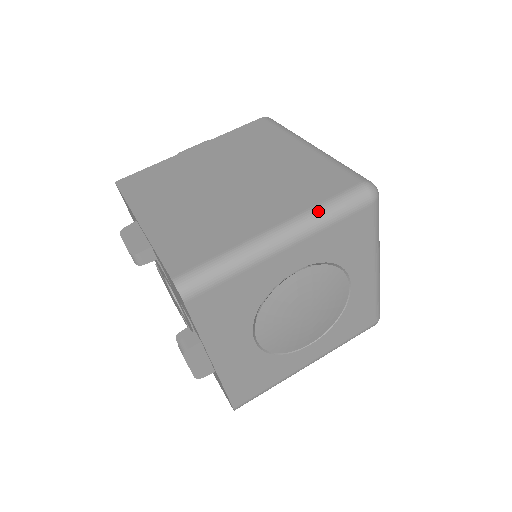
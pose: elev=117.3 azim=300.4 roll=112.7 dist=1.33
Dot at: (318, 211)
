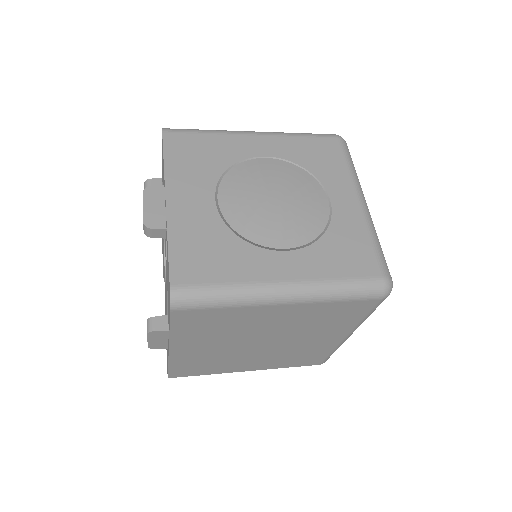
Dot at: occluded
